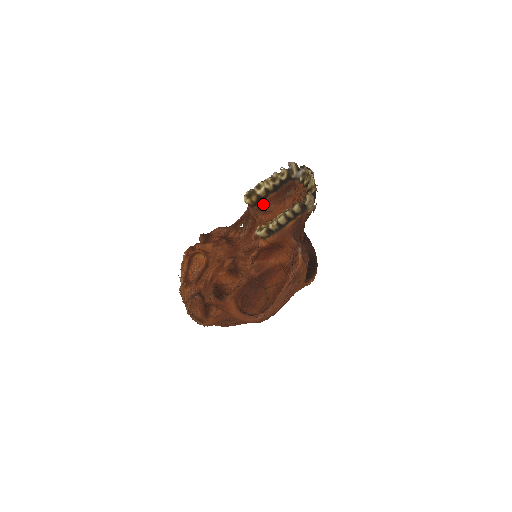
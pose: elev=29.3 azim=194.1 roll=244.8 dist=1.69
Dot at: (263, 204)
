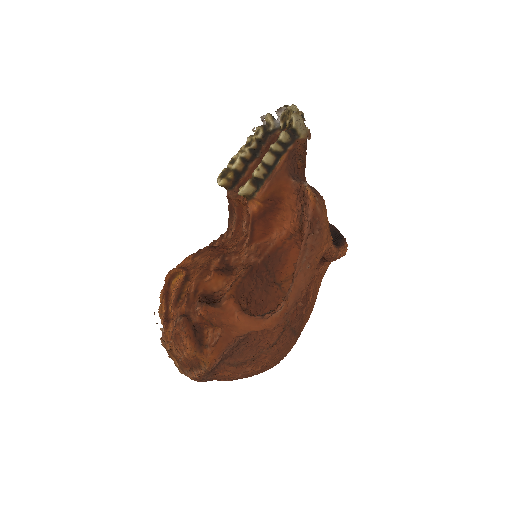
Dot at: (244, 181)
